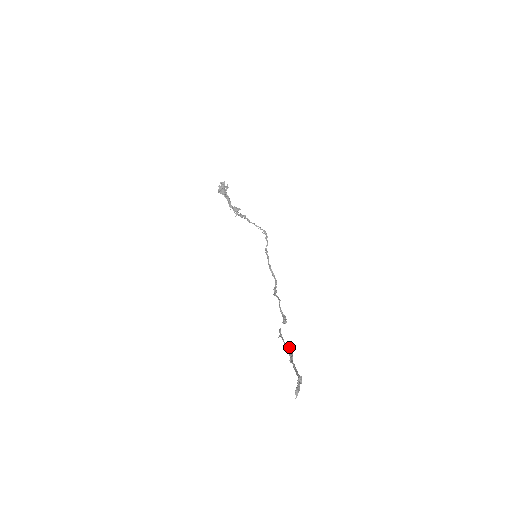
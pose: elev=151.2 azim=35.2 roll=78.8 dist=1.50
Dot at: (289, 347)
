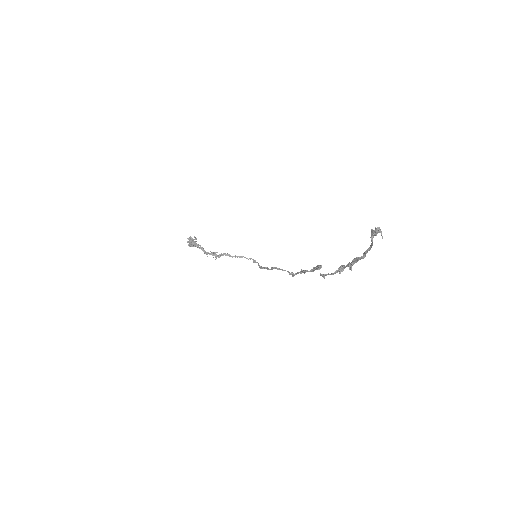
Dot at: (340, 266)
